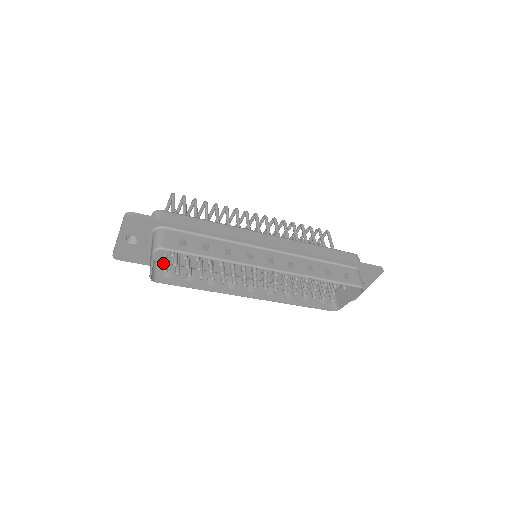
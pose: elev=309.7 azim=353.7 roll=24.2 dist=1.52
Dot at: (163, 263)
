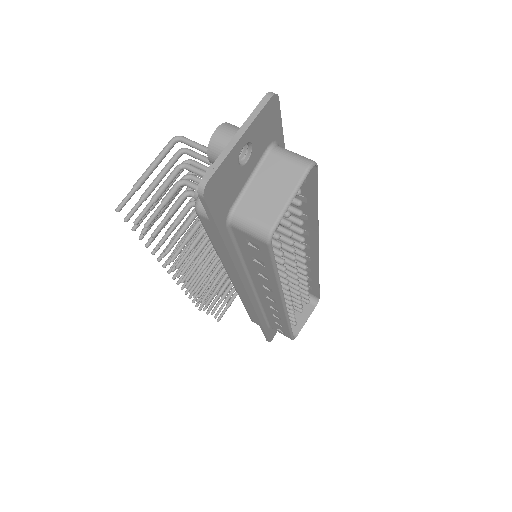
Dot at: (233, 228)
